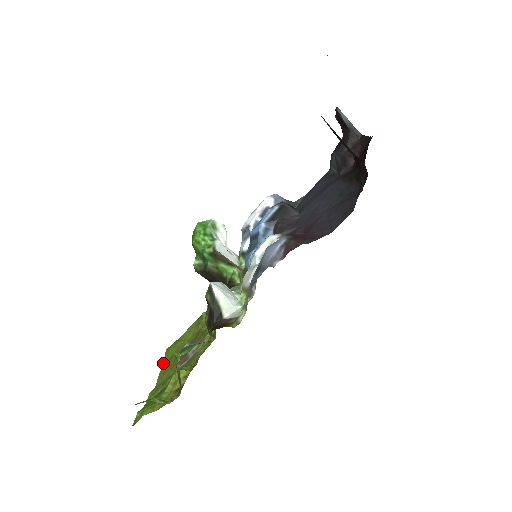
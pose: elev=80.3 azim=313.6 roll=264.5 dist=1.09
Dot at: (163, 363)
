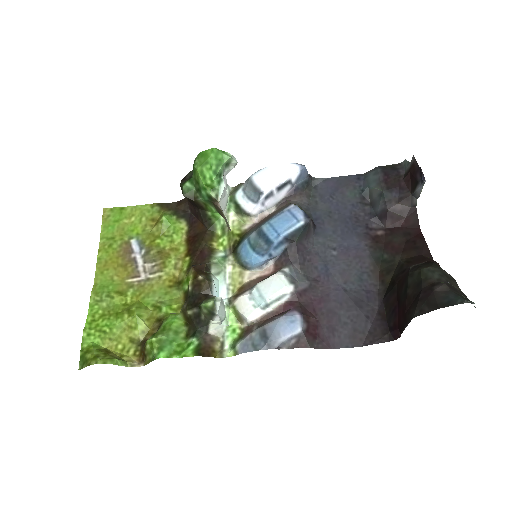
Dot at: (101, 238)
